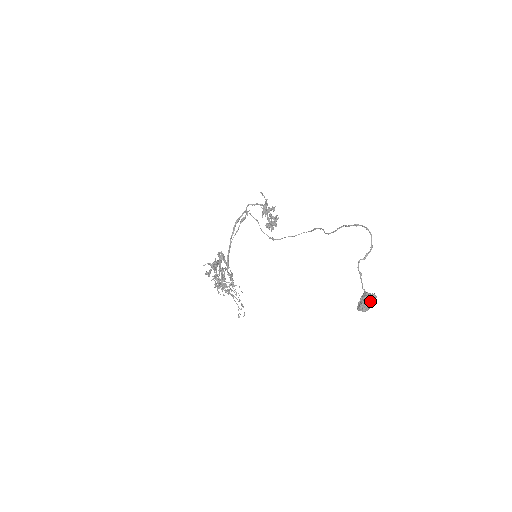
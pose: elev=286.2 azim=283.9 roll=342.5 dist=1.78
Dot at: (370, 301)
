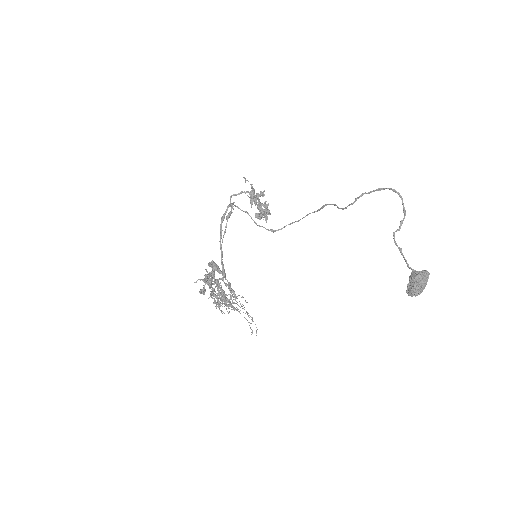
Dot at: (423, 281)
